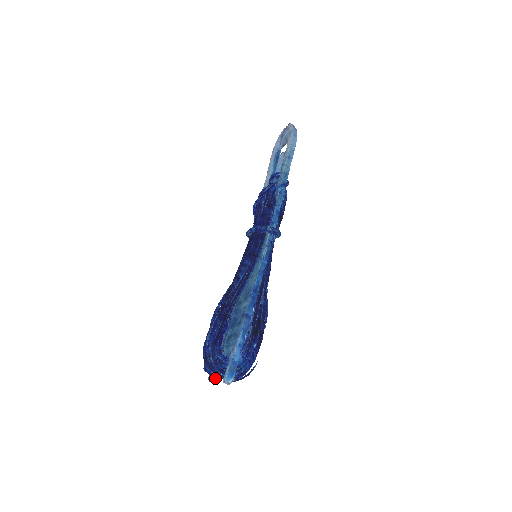
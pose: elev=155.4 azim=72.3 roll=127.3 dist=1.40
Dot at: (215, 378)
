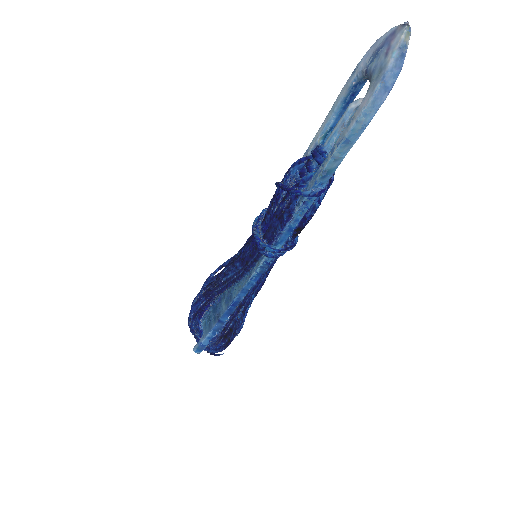
Dot at: occluded
